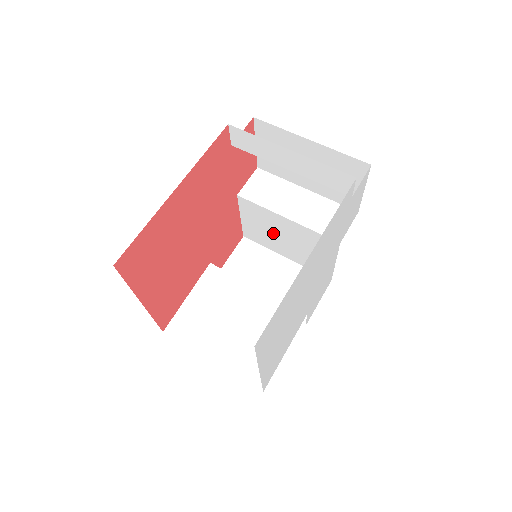
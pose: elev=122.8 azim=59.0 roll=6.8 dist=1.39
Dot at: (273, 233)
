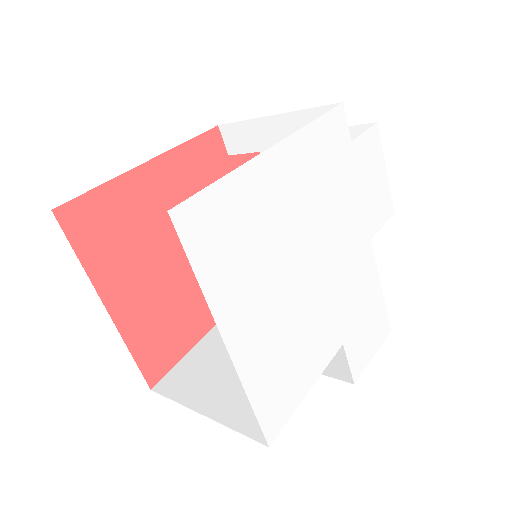
Dot at: occluded
